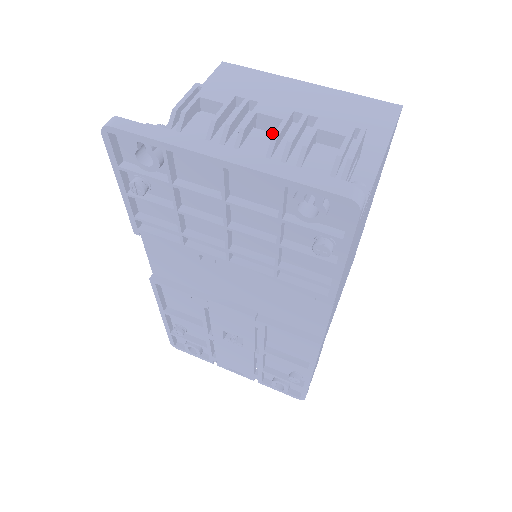
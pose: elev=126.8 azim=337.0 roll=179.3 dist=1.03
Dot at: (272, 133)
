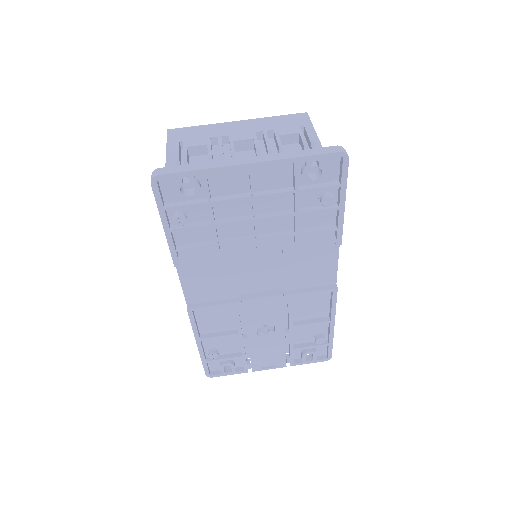
Dot at: (249, 150)
